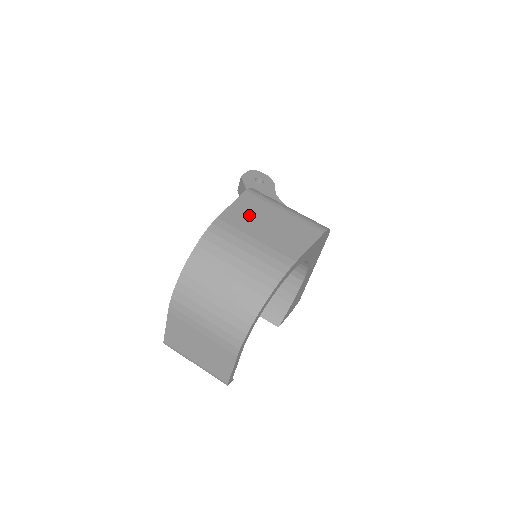
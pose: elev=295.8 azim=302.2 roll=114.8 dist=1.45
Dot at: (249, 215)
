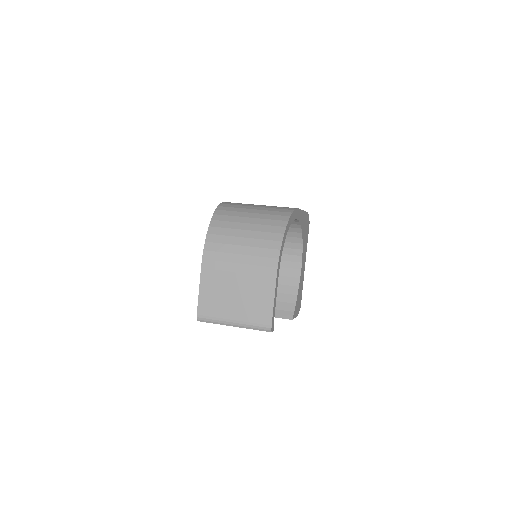
Dot at: occluded
